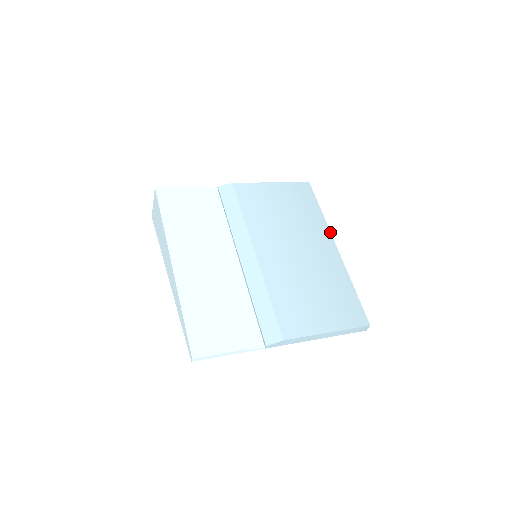
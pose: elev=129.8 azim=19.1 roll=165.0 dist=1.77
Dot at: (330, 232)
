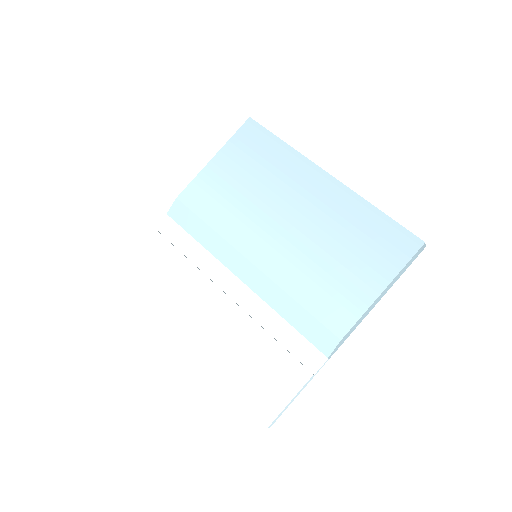
Dot at: (311, 162)
